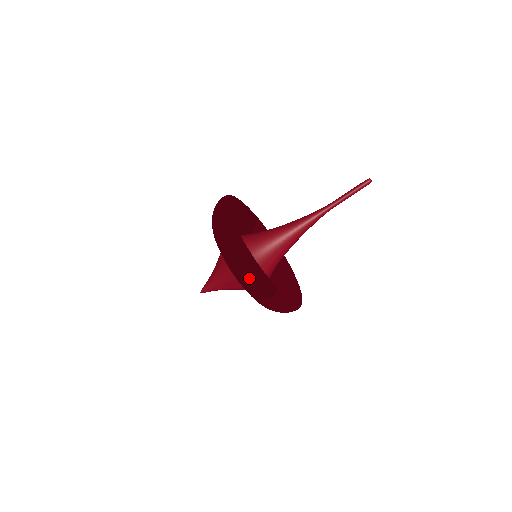
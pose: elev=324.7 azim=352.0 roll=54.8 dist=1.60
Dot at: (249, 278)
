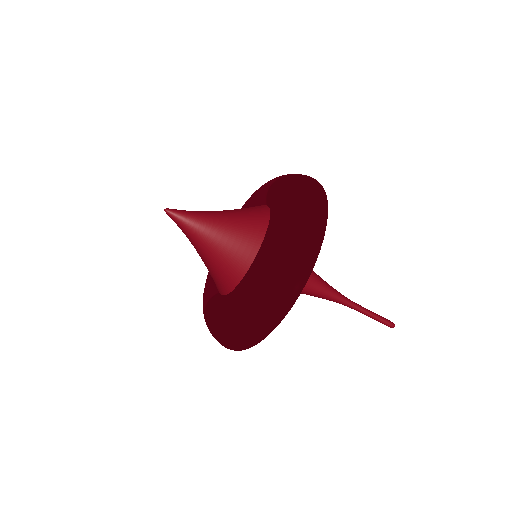
Dot at: (222, 343)
